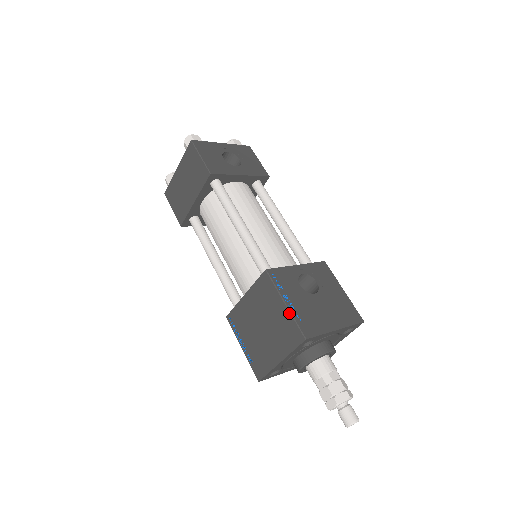
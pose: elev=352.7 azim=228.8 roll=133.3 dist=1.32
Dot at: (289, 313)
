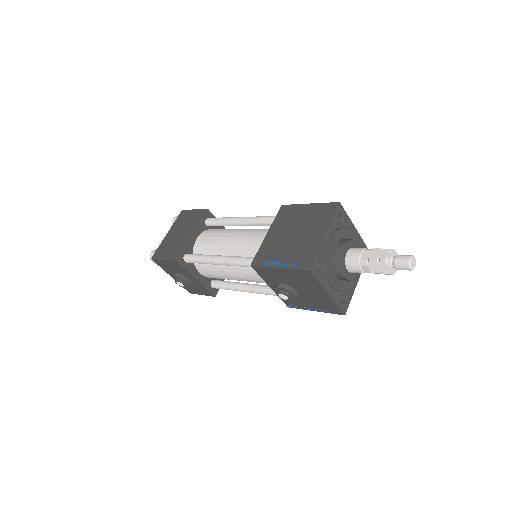
Dot at: (316, 204)
